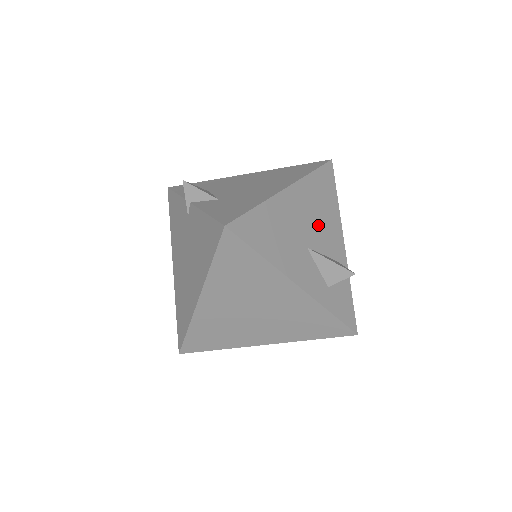
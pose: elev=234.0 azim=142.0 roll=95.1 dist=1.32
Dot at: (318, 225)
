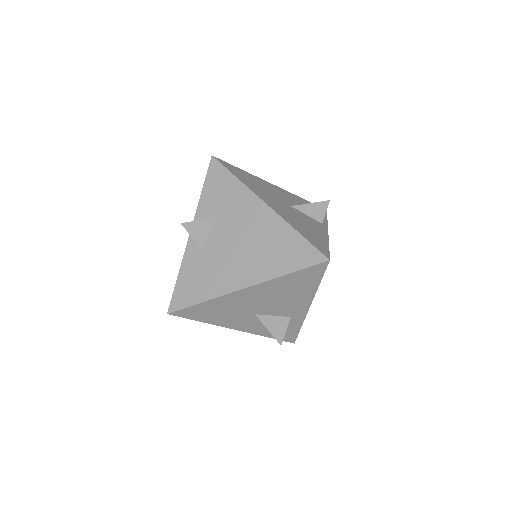
Dot at: (277, 302)
